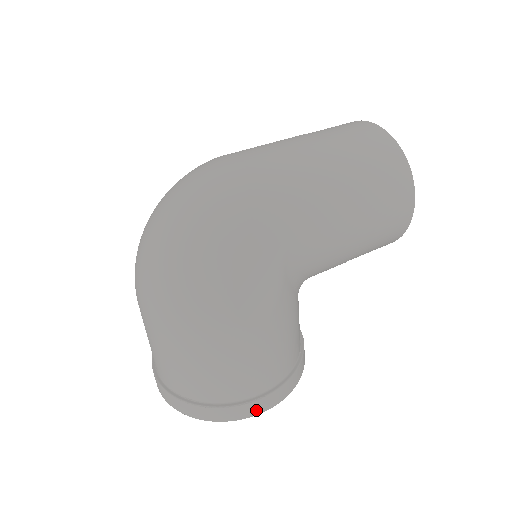
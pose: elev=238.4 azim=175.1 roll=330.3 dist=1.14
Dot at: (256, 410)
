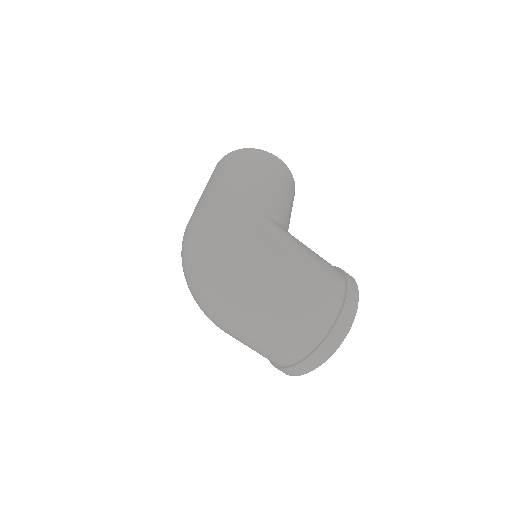
Dot at: (354, 299)
